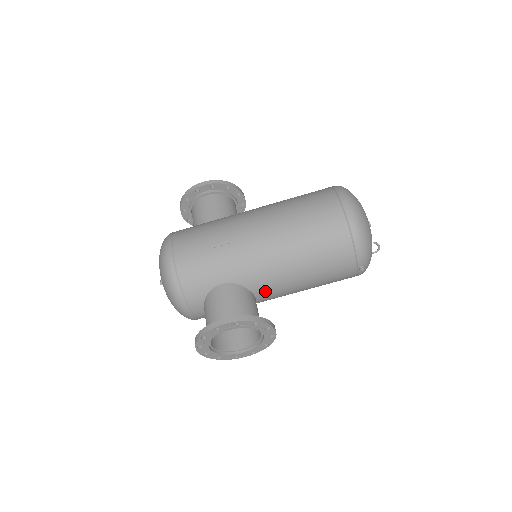
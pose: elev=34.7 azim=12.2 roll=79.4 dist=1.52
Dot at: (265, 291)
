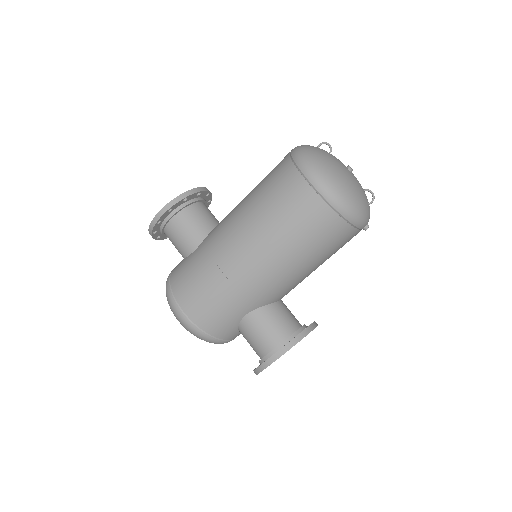
Dot at: occluded
